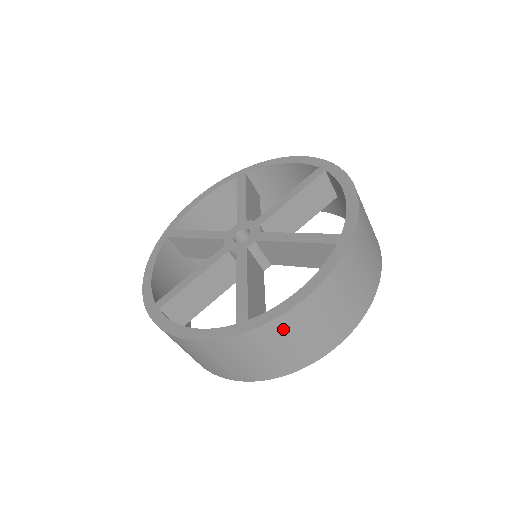
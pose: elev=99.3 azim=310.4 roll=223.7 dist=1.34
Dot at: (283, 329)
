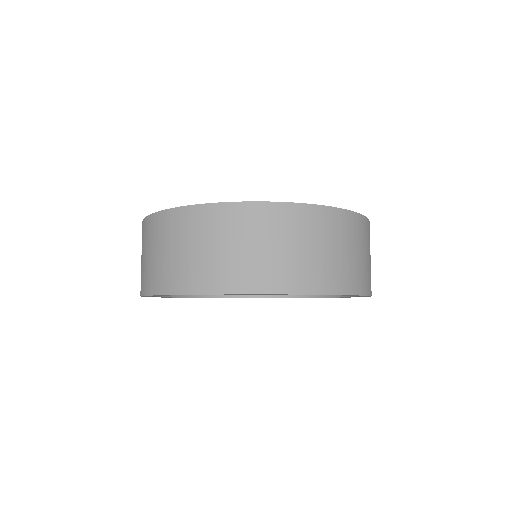
Dot at: (217, 221)
